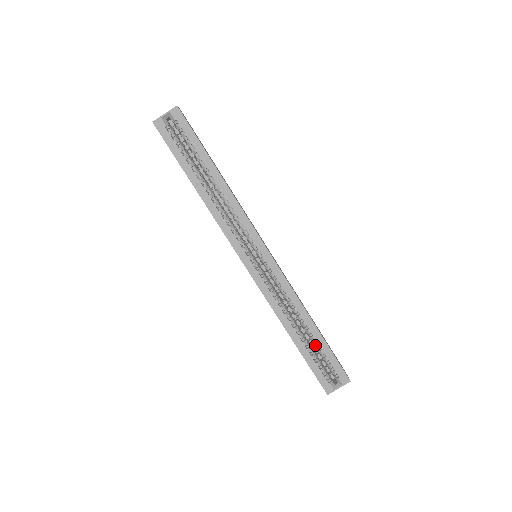
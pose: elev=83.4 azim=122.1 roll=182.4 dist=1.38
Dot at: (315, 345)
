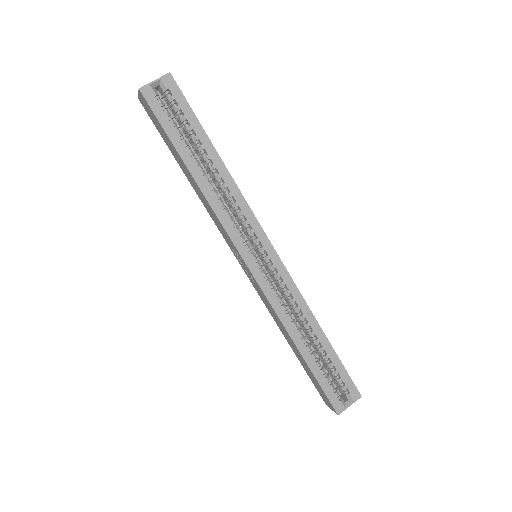
Dot at: (324, 357)
